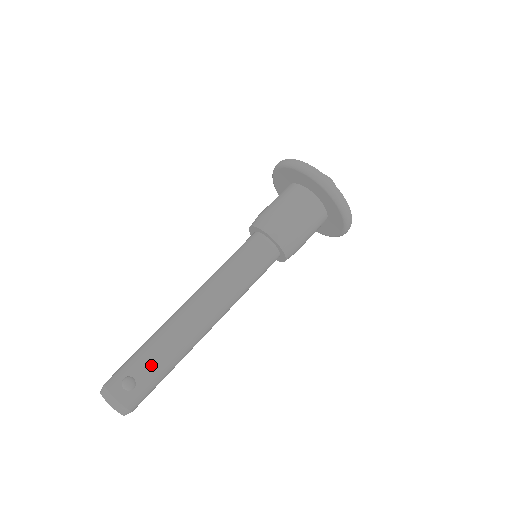
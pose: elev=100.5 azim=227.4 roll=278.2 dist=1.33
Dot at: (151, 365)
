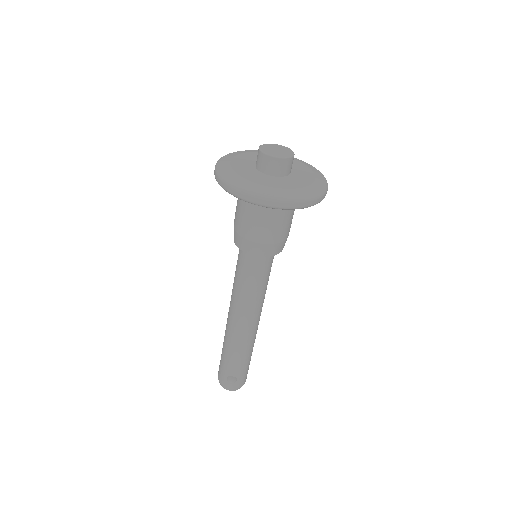
Dot at: (237, 366)
